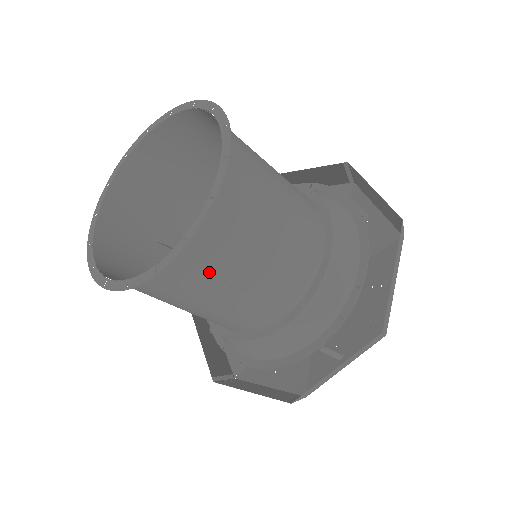
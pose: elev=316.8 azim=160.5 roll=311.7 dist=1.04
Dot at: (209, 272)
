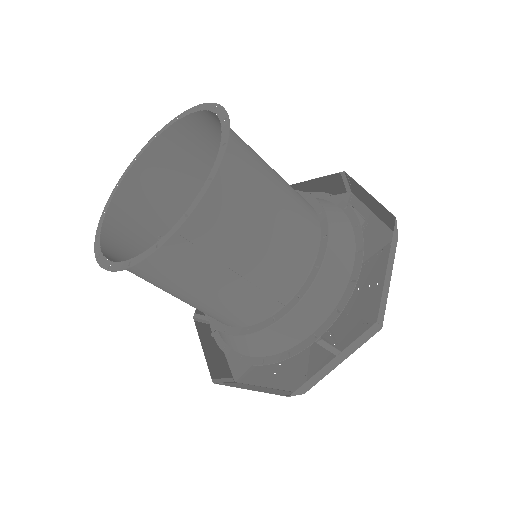
Dot at: occluded
